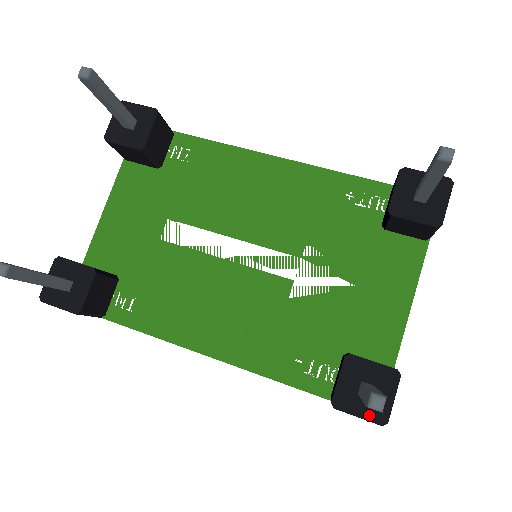
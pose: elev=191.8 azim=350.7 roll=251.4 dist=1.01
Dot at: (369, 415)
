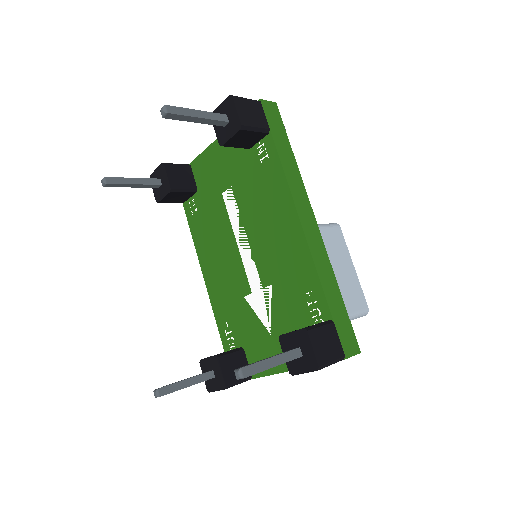
Dot at: (206, 381)
